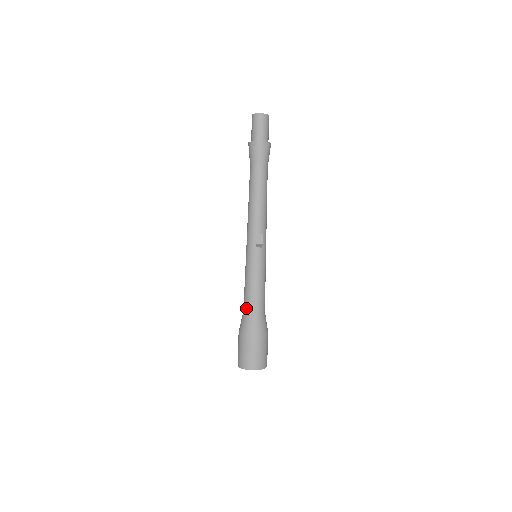
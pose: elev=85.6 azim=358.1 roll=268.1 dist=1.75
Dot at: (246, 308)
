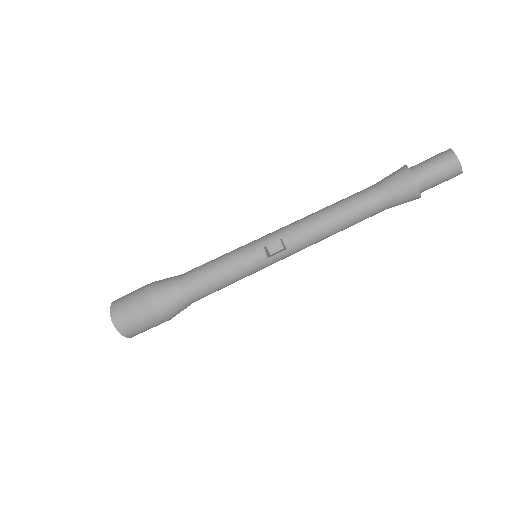
Dot at: (183, 275)
